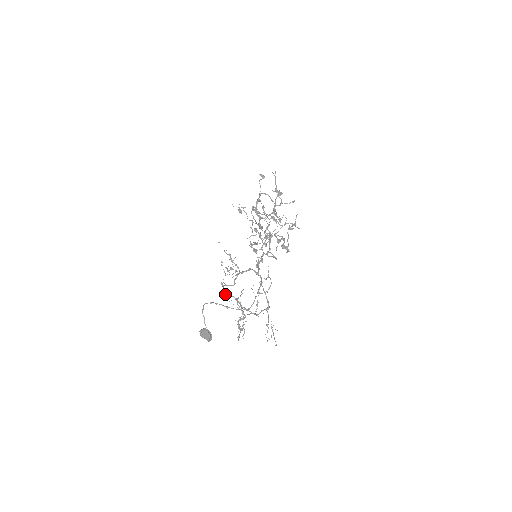
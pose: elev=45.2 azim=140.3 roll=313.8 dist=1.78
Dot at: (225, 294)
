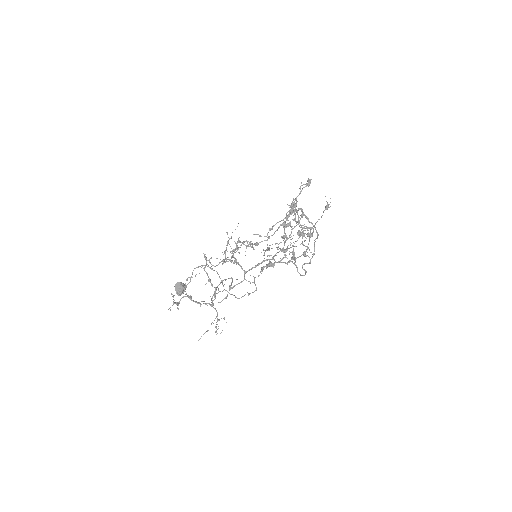
Dot at: occluded
